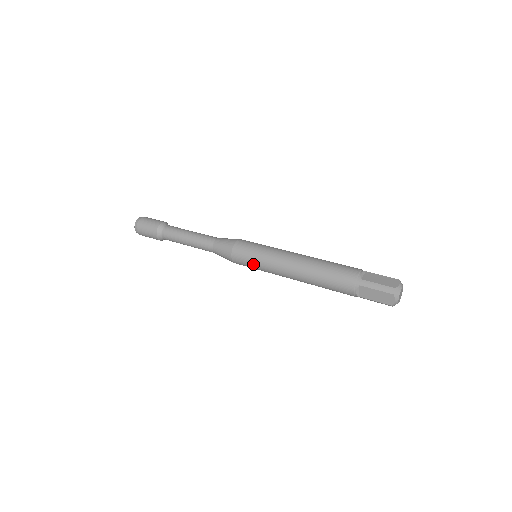
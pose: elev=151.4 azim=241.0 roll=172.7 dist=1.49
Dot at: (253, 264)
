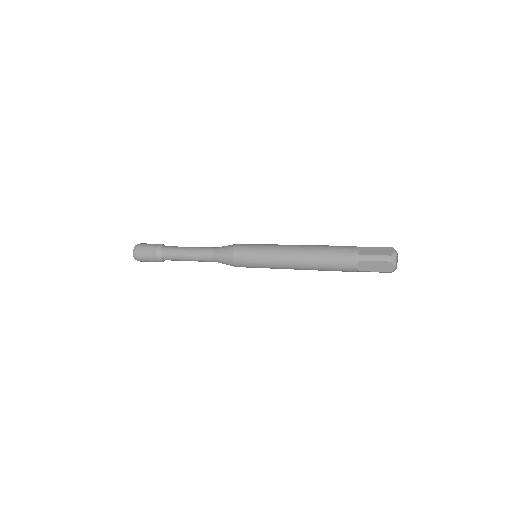
Dot at: (255, 264)
